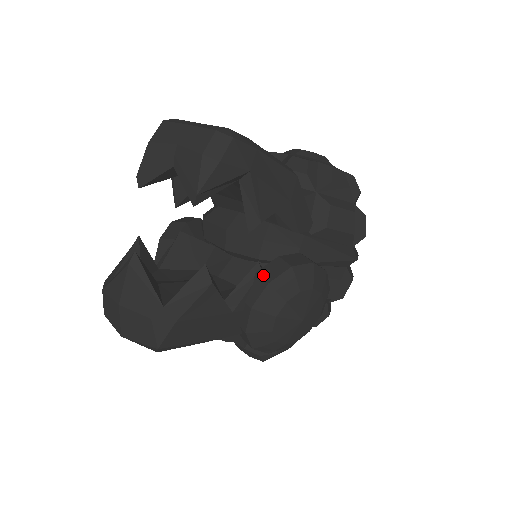
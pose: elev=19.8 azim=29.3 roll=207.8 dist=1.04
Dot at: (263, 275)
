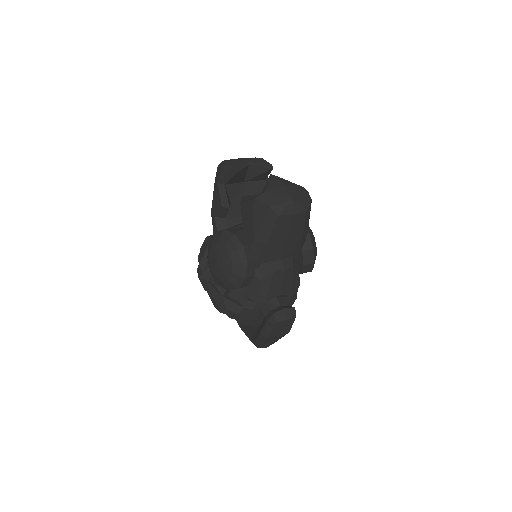
Dot at: occluded
